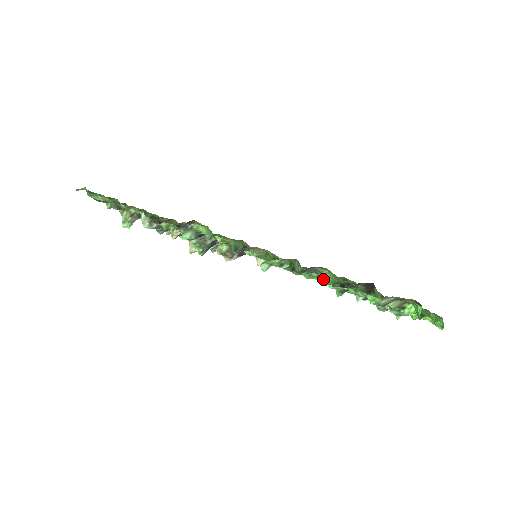
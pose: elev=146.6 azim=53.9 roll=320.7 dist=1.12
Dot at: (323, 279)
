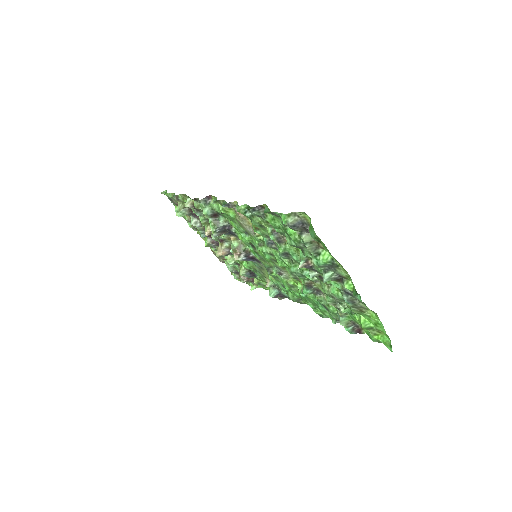
Dot at: (278, 243)
